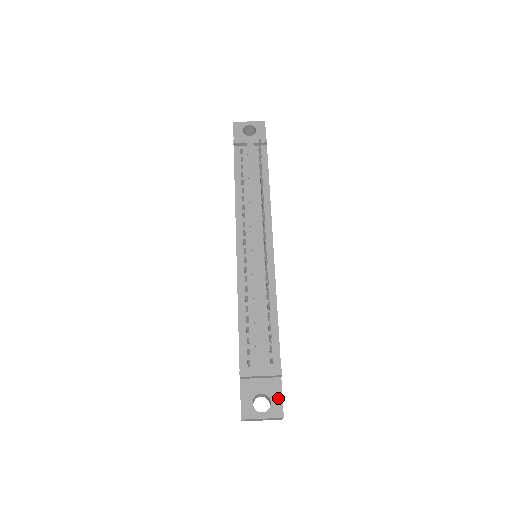
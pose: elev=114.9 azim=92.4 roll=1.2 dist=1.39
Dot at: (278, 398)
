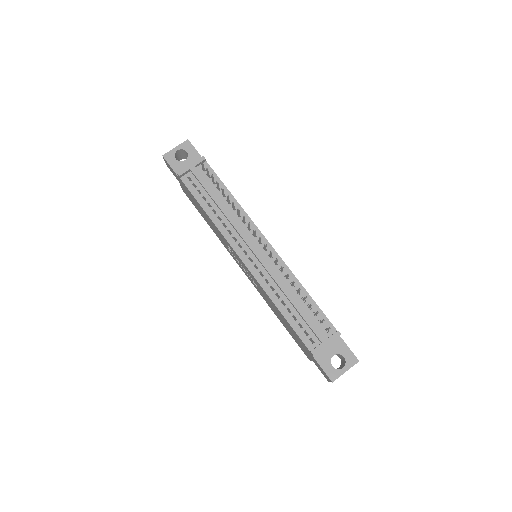
Dot at: (347, 351)
